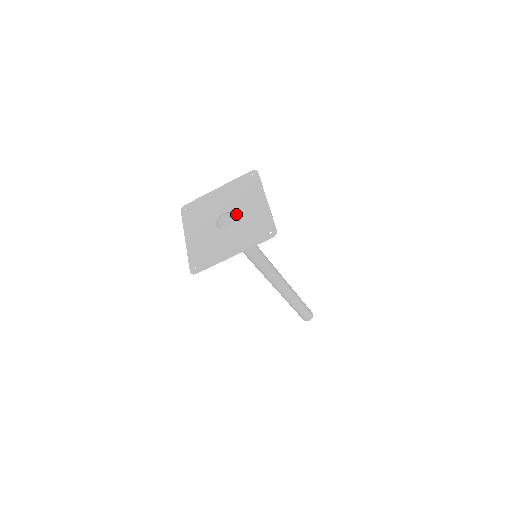
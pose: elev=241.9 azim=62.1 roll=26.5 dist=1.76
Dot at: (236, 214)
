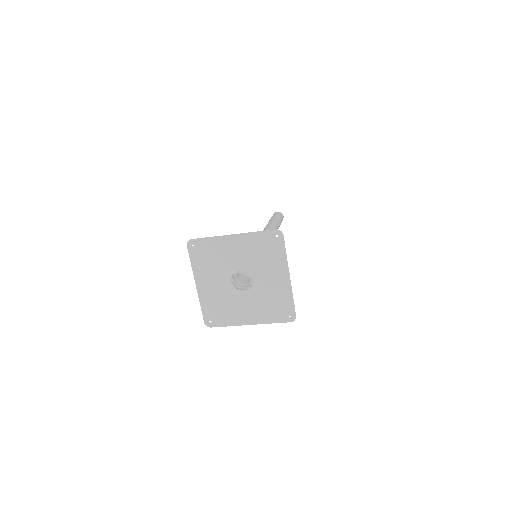
Dot at: (254, 280)
